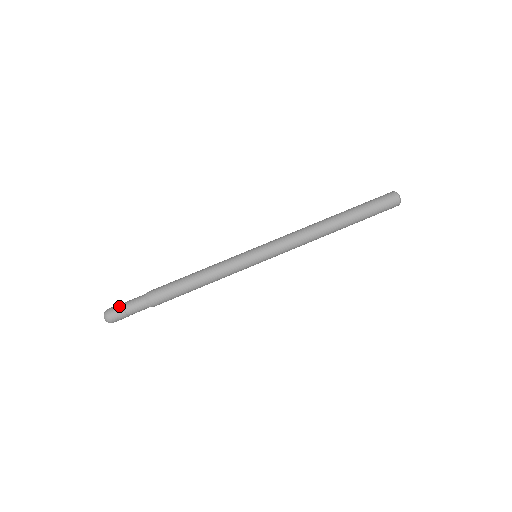
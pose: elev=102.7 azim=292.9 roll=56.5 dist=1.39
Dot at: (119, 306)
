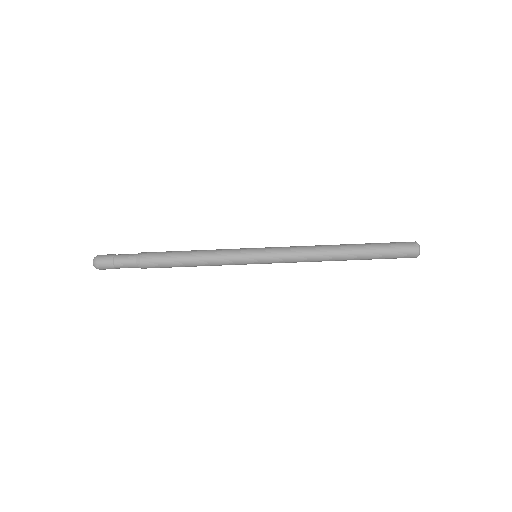
Dot at: (110, 263)
